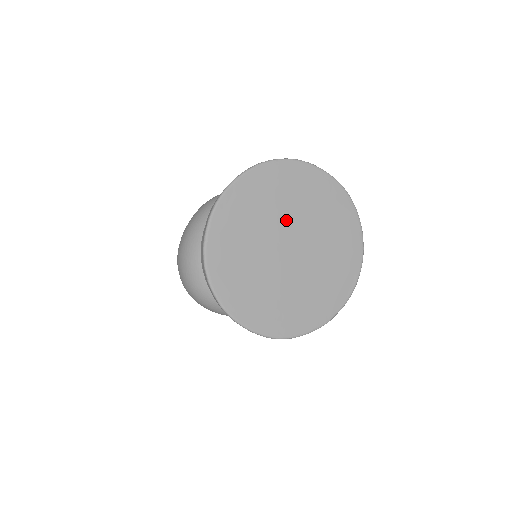
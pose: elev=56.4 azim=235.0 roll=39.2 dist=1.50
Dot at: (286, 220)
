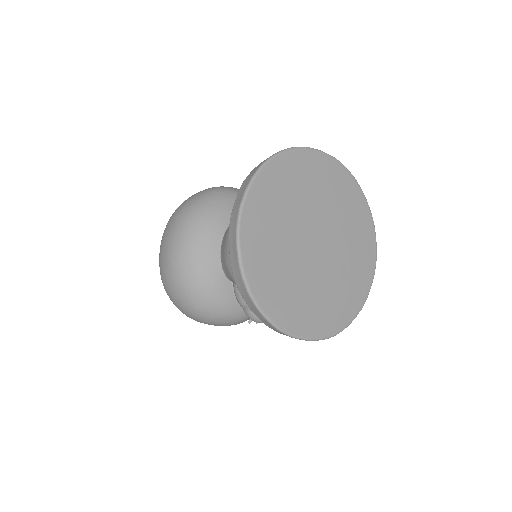
Dot at: (304, 215)
